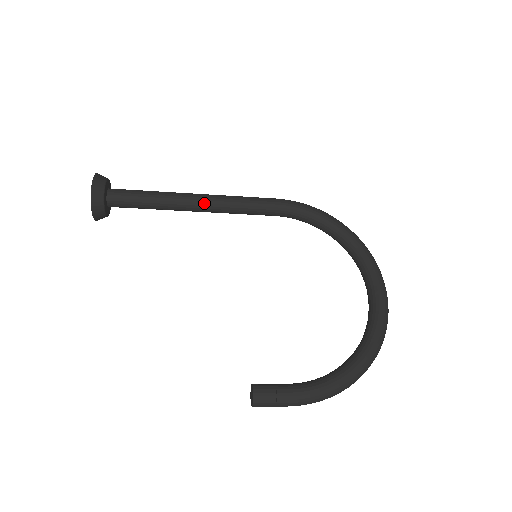
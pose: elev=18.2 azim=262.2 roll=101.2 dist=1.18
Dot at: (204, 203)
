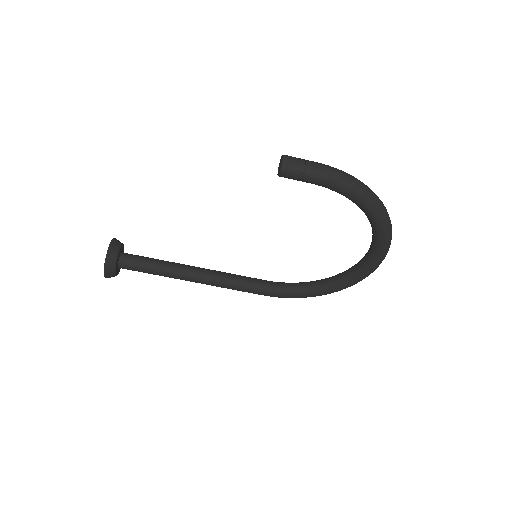
Dot at: (203, 268)
